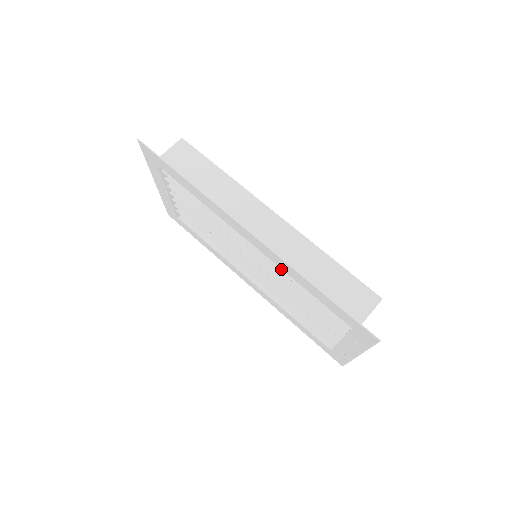
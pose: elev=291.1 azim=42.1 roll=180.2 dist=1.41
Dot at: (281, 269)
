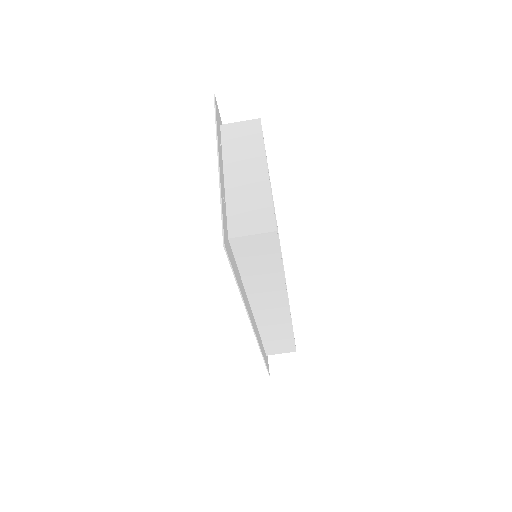
Dot at: occluded
